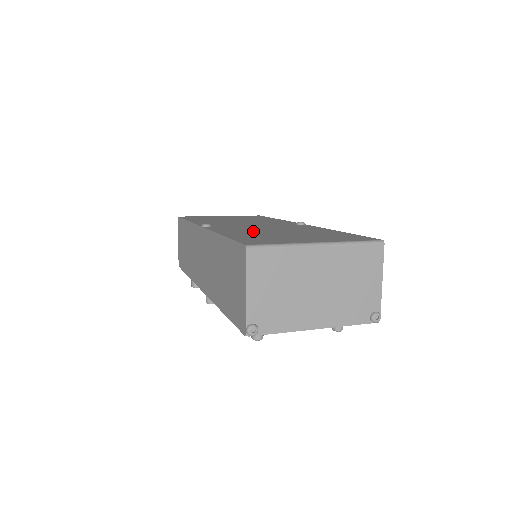
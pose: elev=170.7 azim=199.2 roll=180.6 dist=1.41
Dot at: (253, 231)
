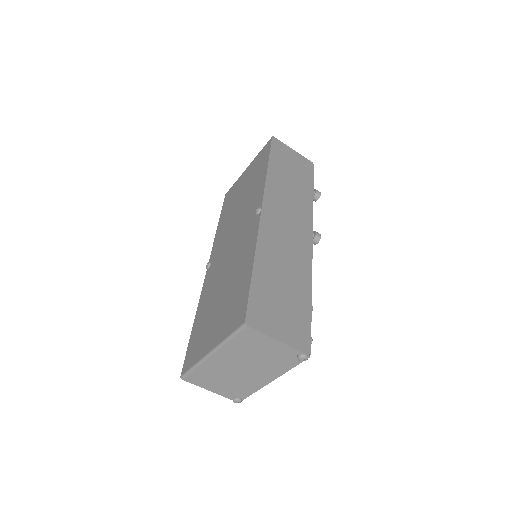
Dot at: (213, 290)
